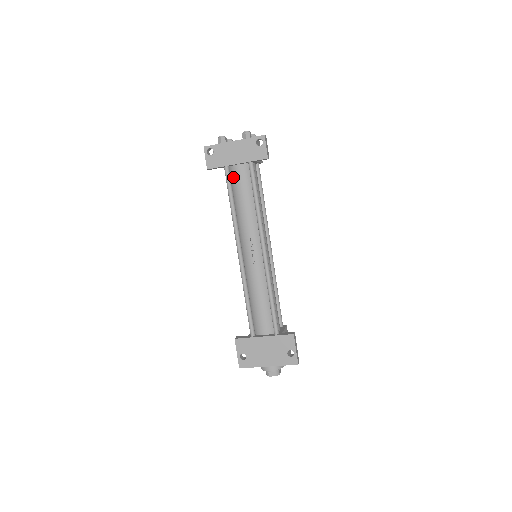
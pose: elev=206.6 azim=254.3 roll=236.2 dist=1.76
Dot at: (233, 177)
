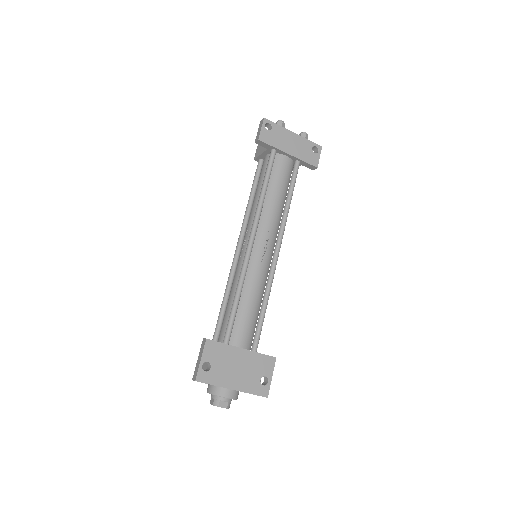
Dot at: (275, 164)
